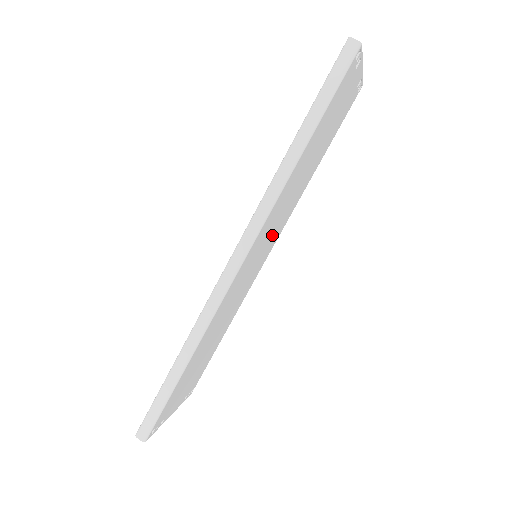
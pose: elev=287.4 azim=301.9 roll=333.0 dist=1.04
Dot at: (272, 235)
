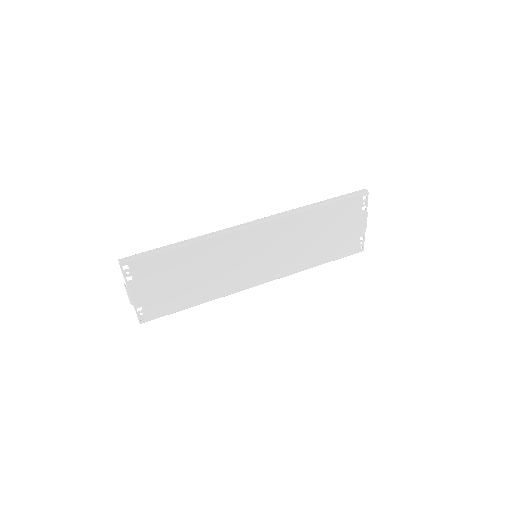
Dot at: (271, 259)
